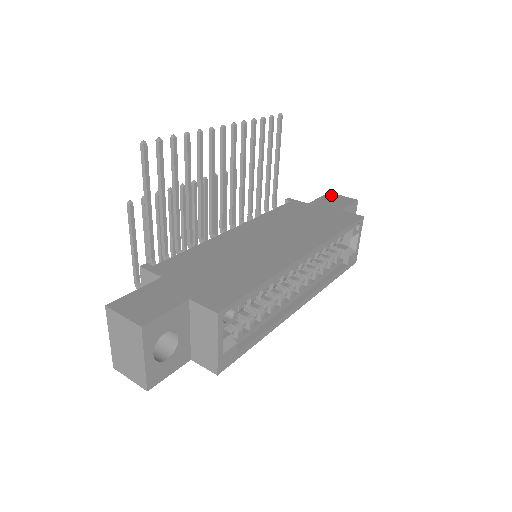
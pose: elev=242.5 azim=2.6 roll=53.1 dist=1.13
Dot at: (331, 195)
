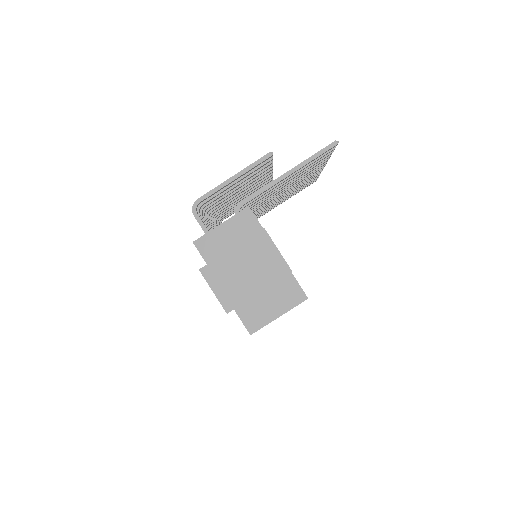
Dot at: occluded
